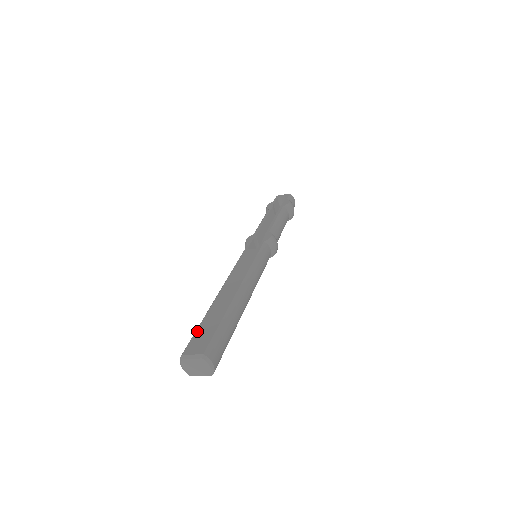
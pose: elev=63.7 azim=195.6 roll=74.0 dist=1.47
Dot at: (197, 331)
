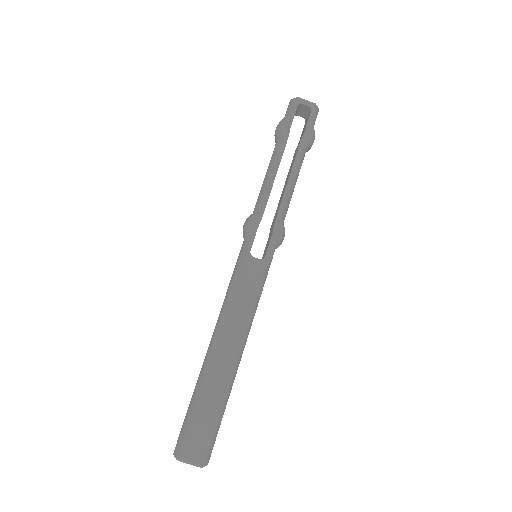
Dot at: (193, 422)
